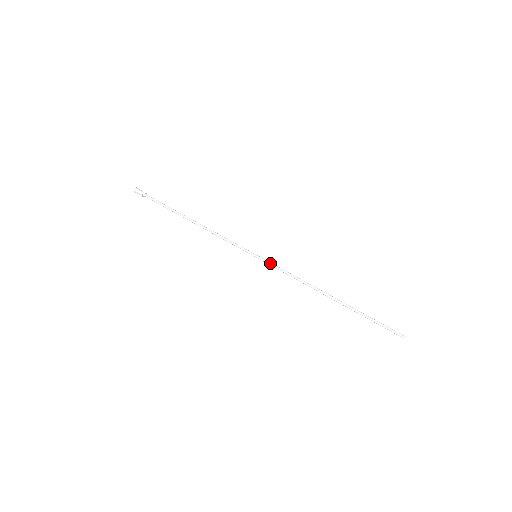
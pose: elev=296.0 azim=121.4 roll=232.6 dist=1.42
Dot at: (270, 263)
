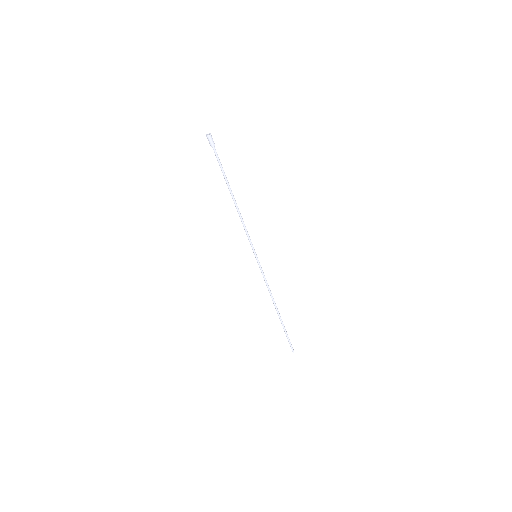
Dot at: (261, 267)
